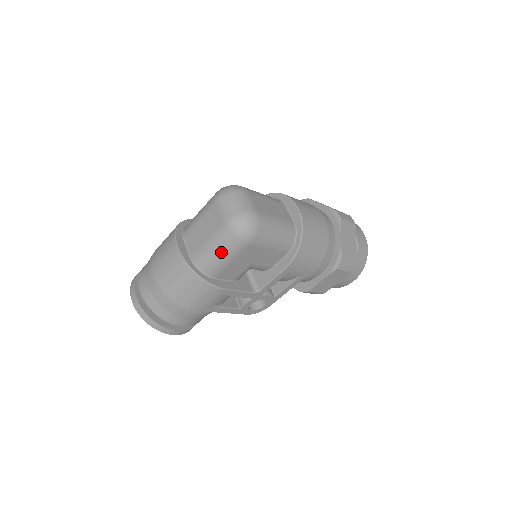
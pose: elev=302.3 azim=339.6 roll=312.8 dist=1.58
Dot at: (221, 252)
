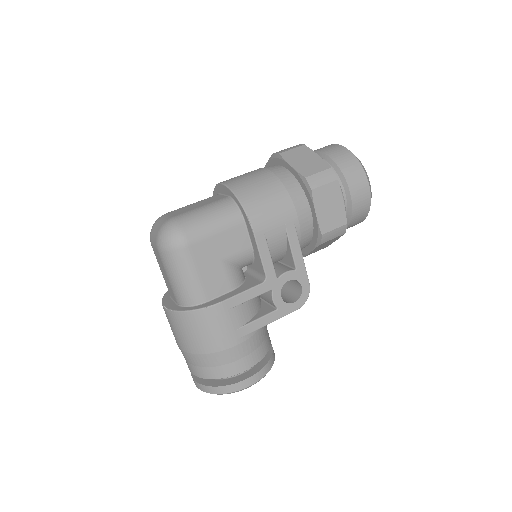
Dot at: (180, 274)
